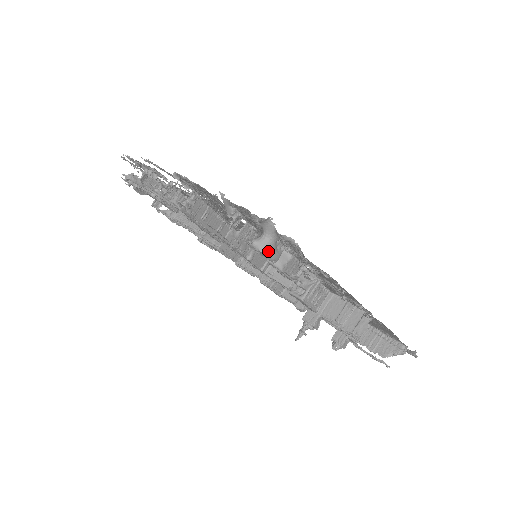
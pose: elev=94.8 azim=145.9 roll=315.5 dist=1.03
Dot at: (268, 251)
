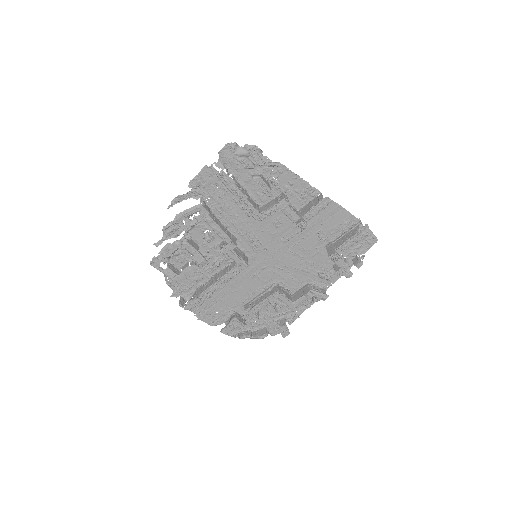
Dot at: (247, 157)
